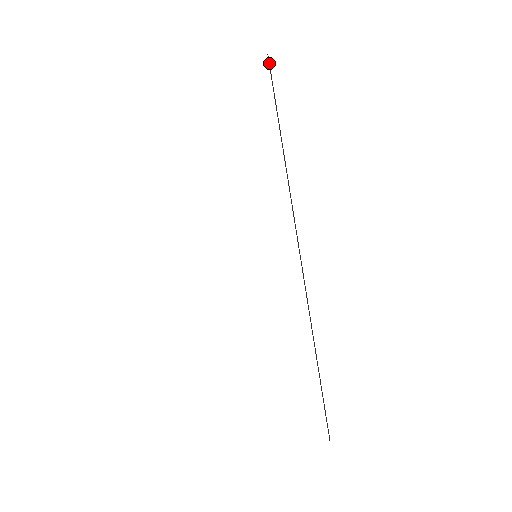
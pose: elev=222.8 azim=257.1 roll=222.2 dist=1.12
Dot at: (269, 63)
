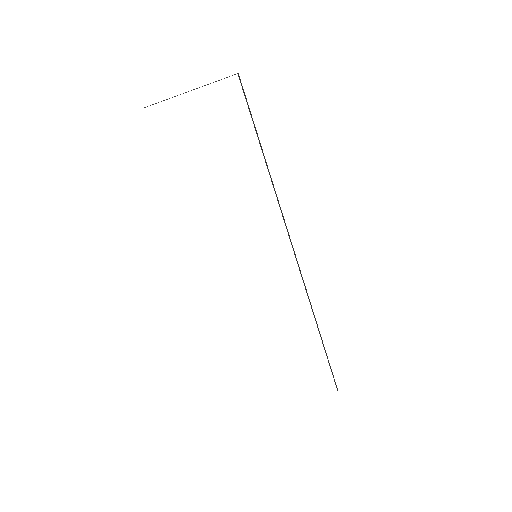
Dot at: occluded
